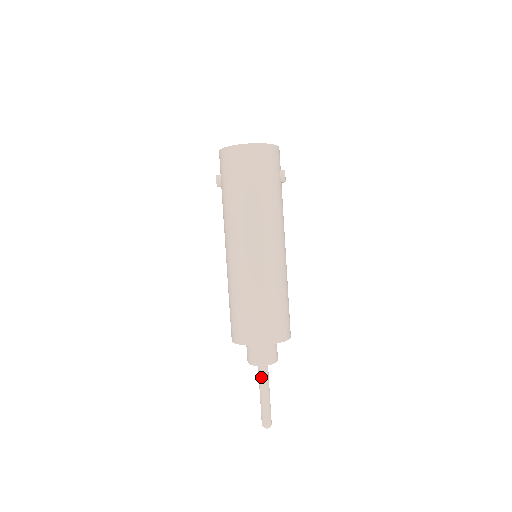
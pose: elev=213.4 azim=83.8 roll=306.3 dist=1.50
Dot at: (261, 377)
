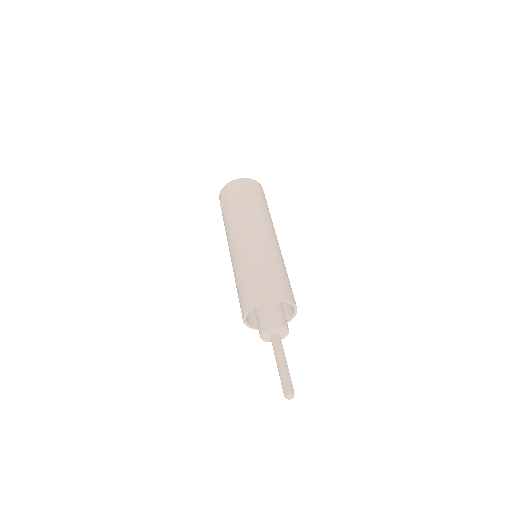
Dot at: (279, 345)
